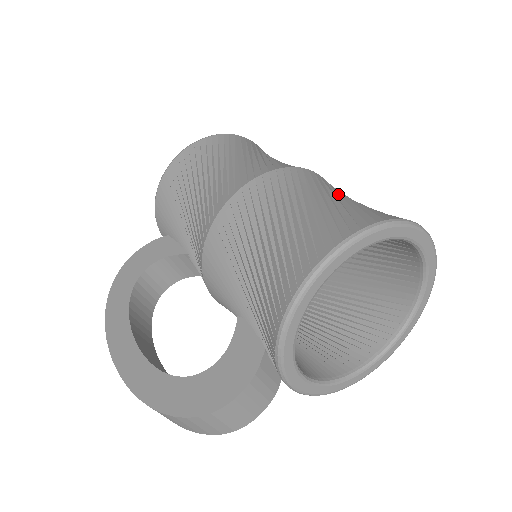
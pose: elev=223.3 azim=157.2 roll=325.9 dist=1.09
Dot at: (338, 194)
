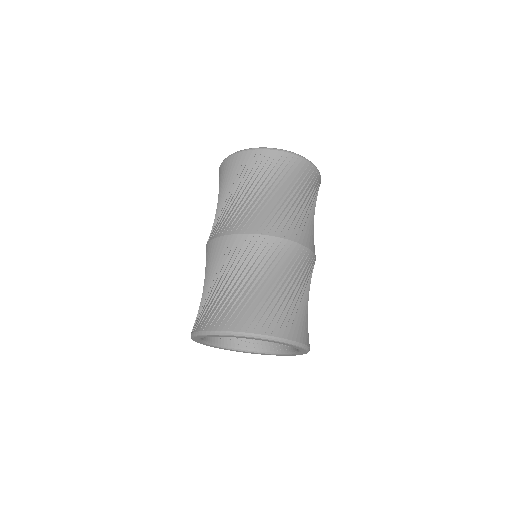
Dot at: (235, 276)
